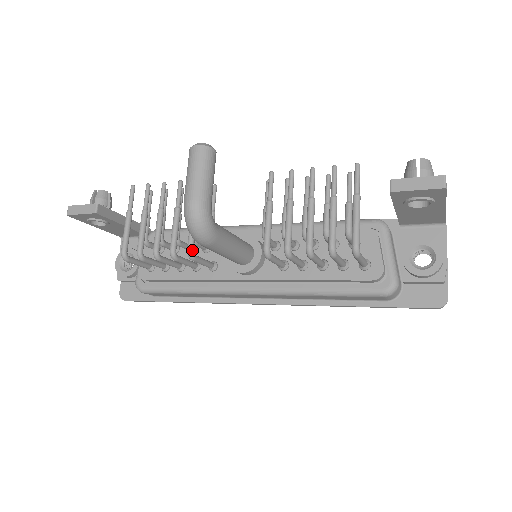
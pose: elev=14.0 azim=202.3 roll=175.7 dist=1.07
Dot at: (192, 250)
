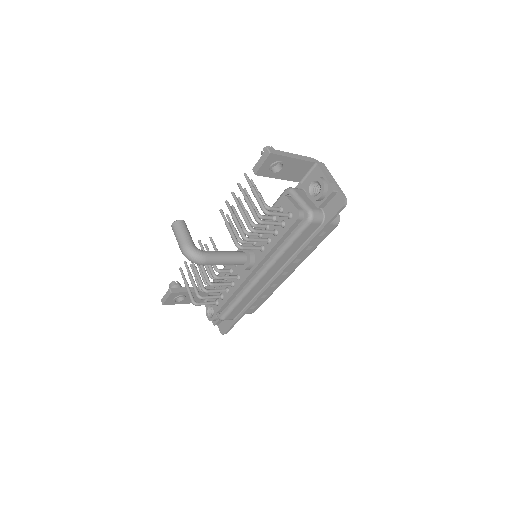
Dot at: (214, 274)
